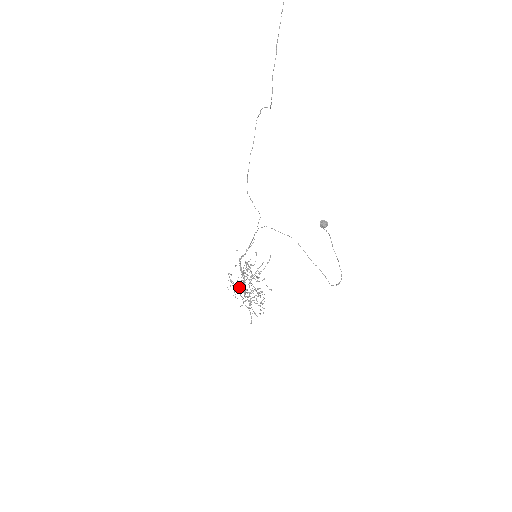
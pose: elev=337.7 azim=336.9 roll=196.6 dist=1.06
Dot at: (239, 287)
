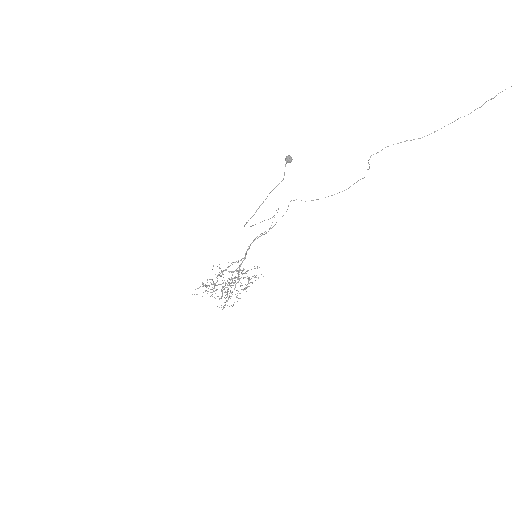
Dot at: occluded
